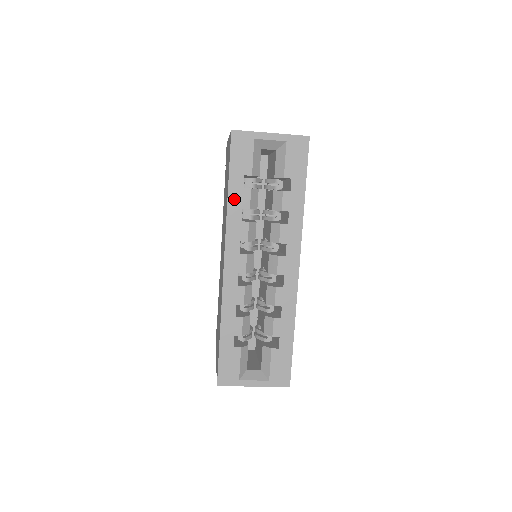
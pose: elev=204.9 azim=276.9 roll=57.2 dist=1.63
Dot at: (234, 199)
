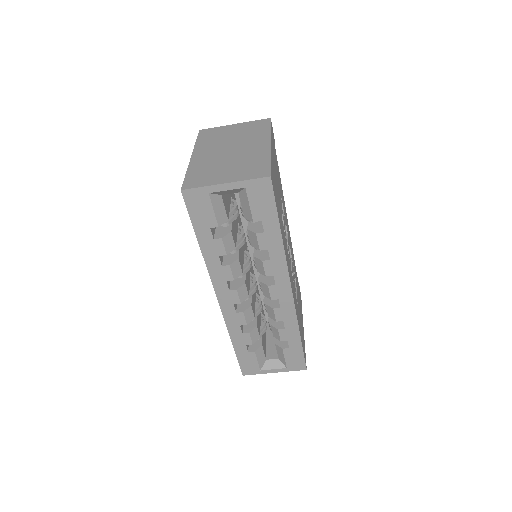
Dot at: (208, 250)
